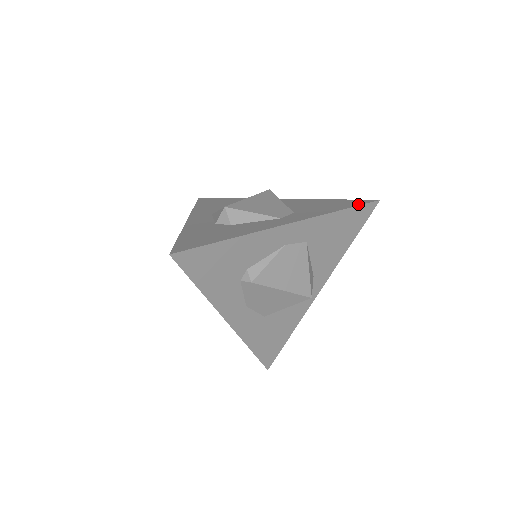
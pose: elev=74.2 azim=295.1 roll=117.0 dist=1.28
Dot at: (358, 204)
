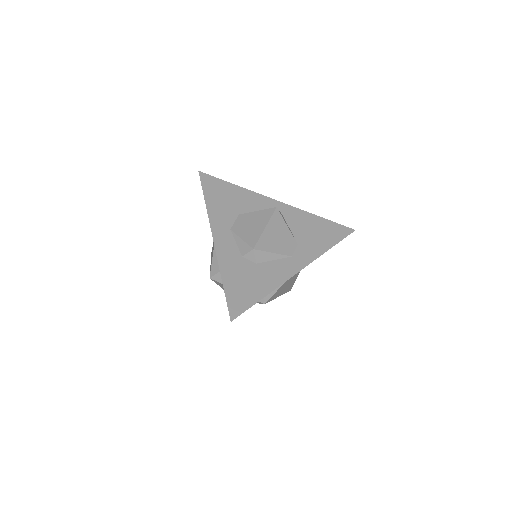
Dot at: (342, 237)
